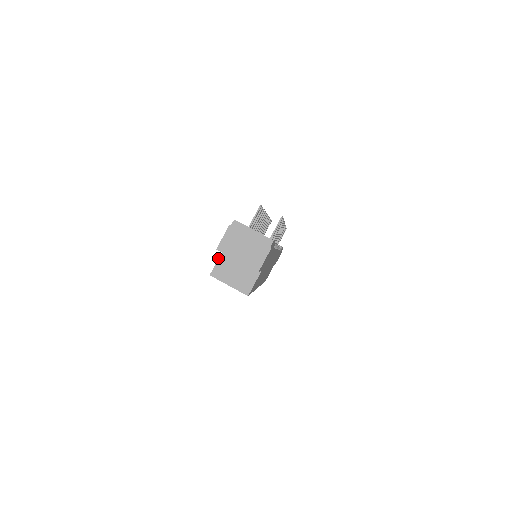
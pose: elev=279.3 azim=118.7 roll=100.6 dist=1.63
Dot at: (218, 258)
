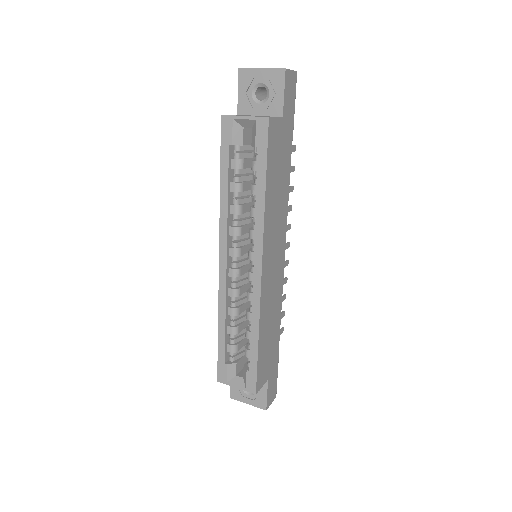
Dot at: occluded
